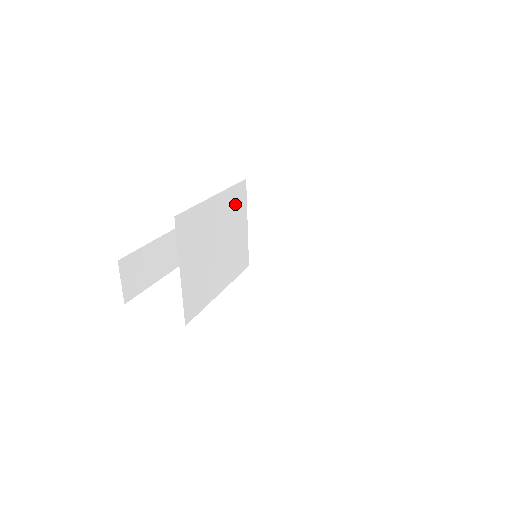
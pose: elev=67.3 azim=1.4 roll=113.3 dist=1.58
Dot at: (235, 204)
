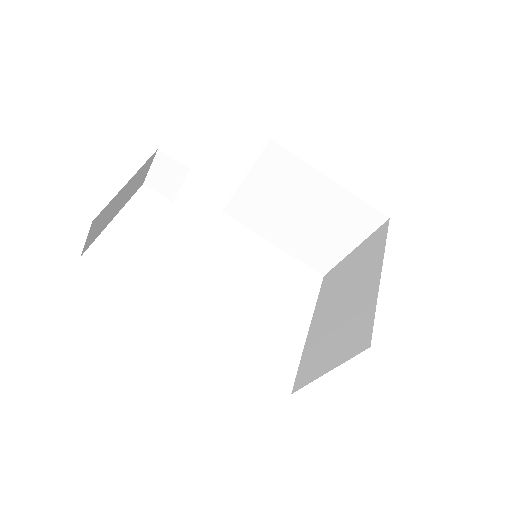
Dot at: occluded
